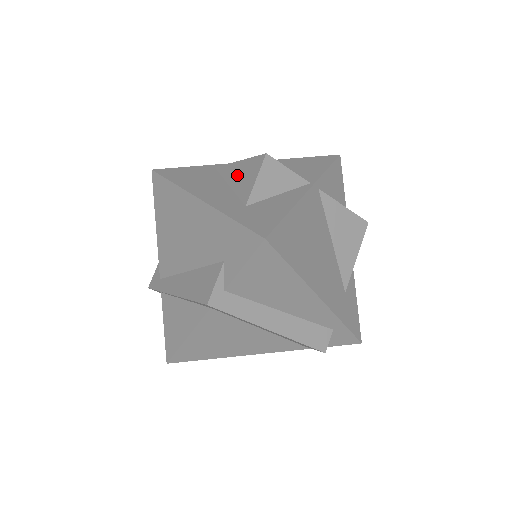
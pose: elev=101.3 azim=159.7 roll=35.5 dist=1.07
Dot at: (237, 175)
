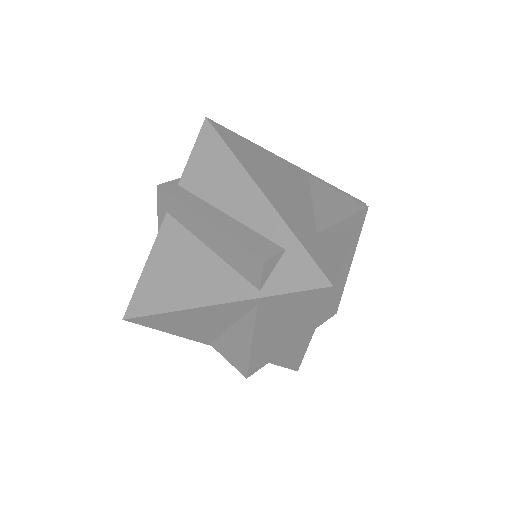
Dot at: occluded
